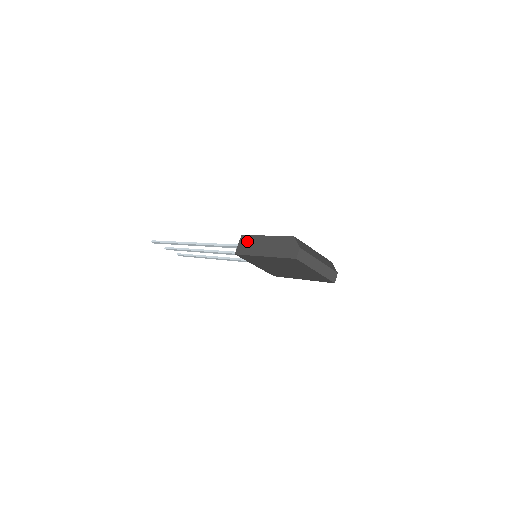
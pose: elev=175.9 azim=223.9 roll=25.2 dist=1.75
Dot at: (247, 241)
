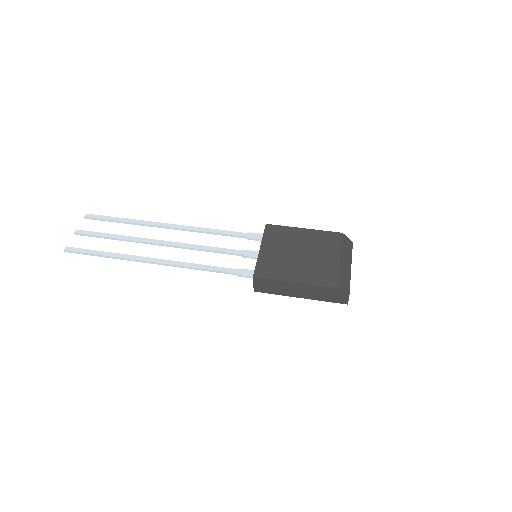
Dot at: (267, 284)
